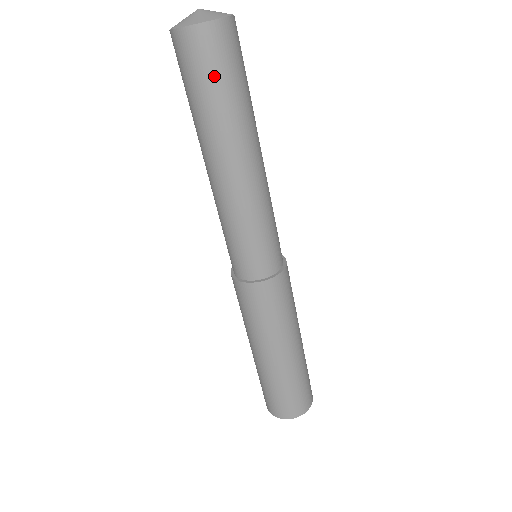
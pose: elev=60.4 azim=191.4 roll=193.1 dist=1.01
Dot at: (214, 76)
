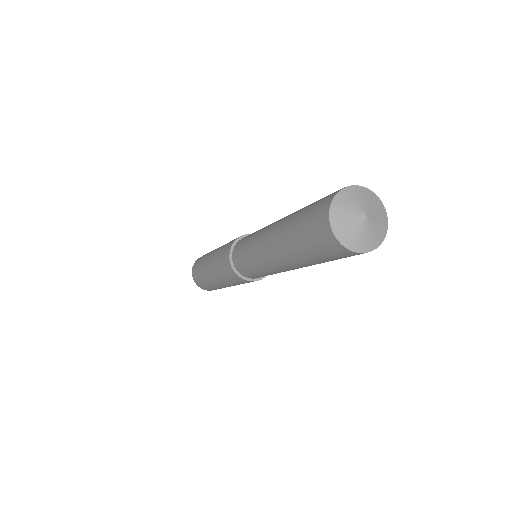
Dot at: (318, 253)
